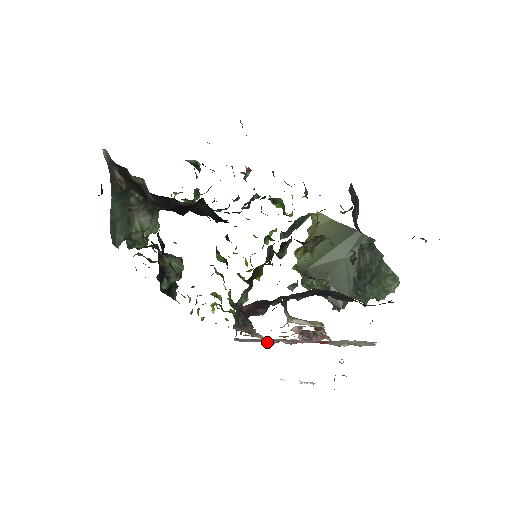
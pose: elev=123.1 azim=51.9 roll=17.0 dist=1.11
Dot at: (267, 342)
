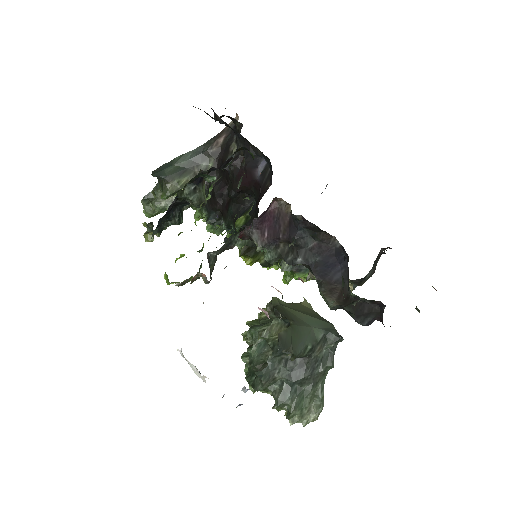
Dot at: occluded
